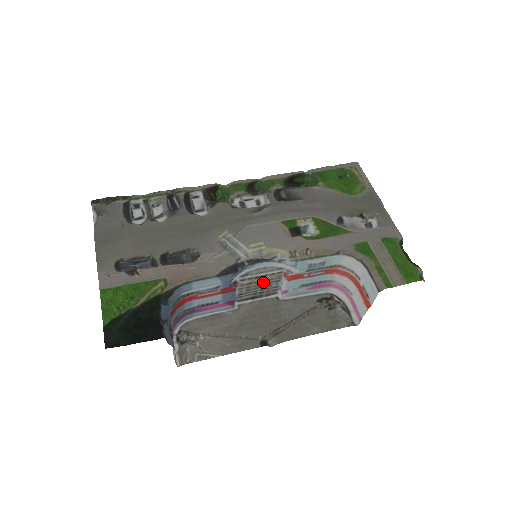
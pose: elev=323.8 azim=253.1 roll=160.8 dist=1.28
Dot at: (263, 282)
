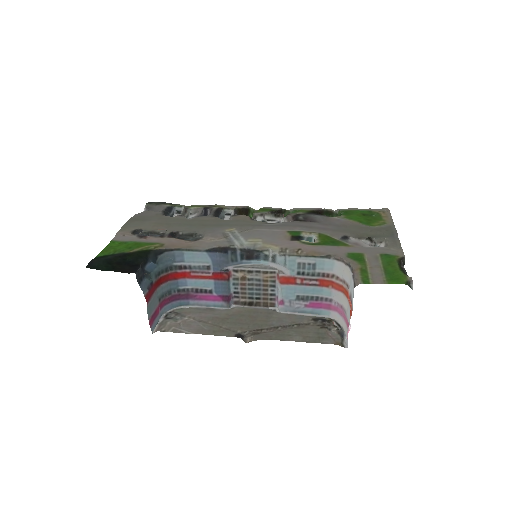
Dot at: (258, 282)
